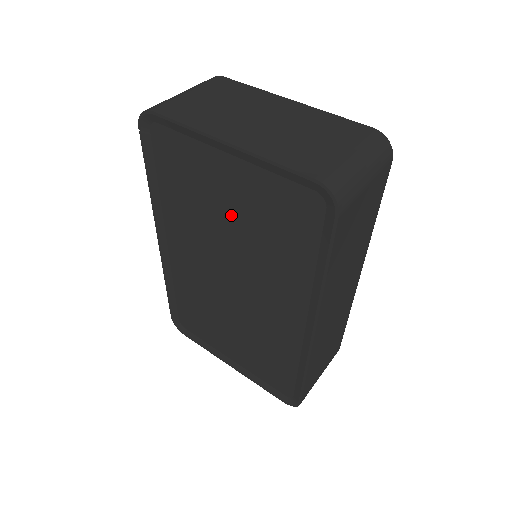
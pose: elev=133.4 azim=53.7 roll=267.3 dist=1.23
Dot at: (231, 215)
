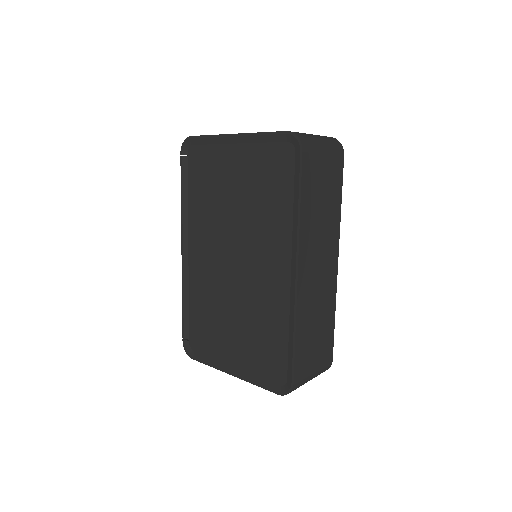
Dot at: (236, 194)
